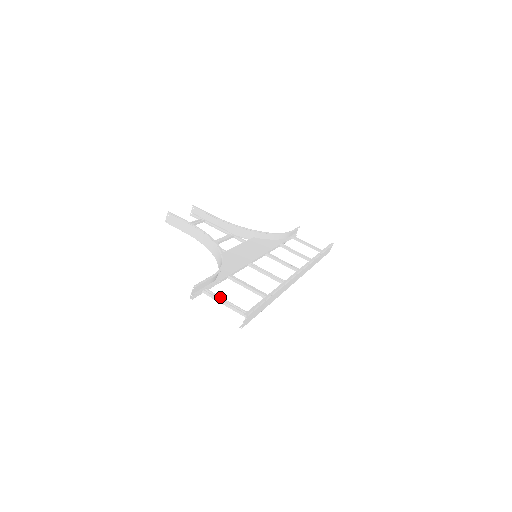
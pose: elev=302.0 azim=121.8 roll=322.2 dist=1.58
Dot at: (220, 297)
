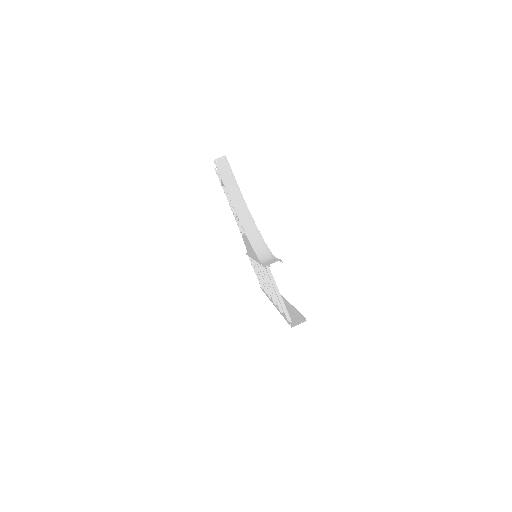
Dot at: occluded
